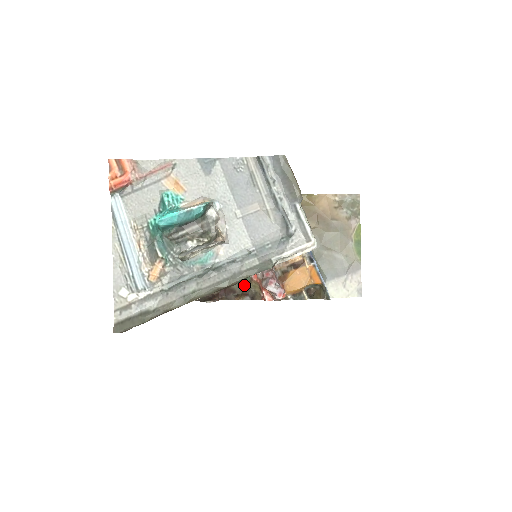
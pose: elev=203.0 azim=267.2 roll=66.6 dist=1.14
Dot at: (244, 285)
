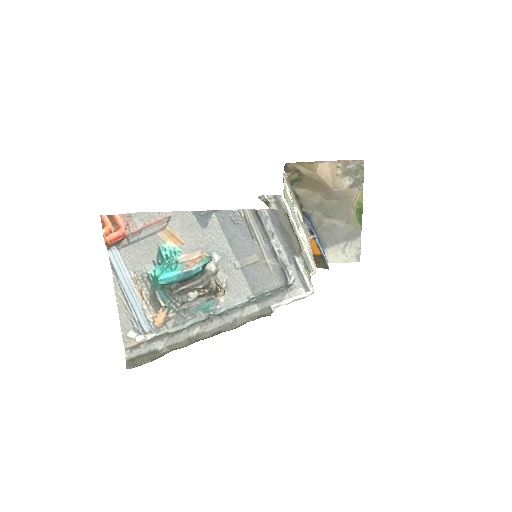
Dot at: occluded
